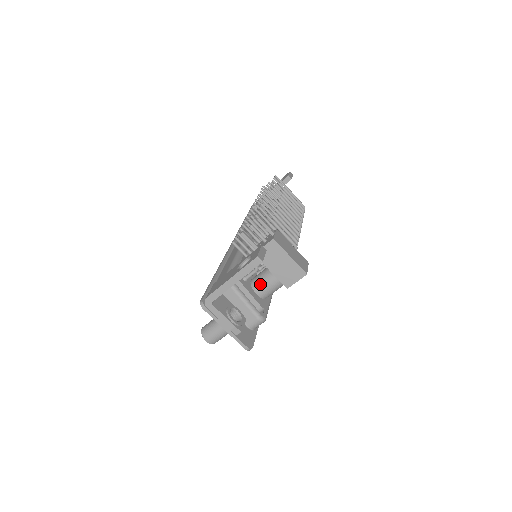
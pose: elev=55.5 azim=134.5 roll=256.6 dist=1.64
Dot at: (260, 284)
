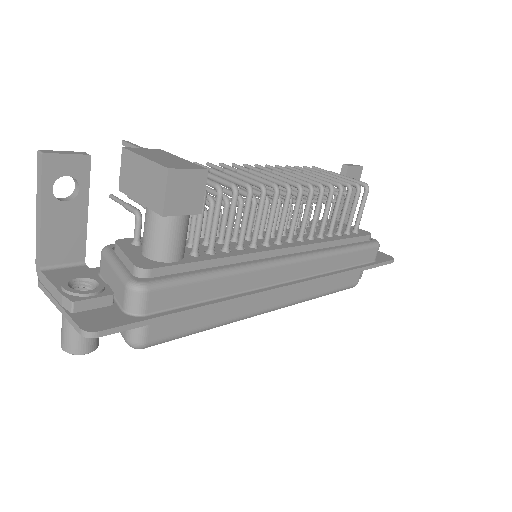
Dot at: (143, 236)
